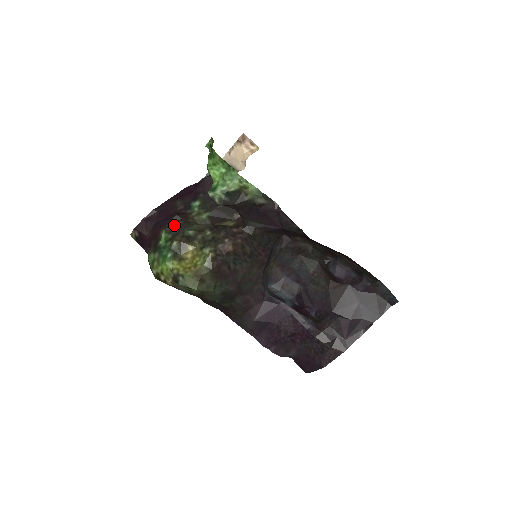
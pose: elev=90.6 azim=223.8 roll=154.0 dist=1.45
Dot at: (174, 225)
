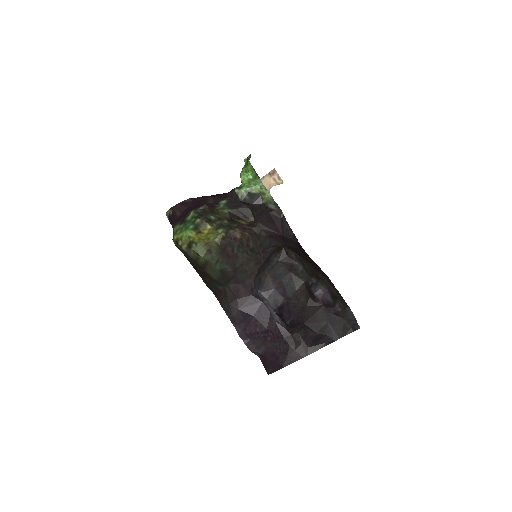
Dot at: (202, 209)
